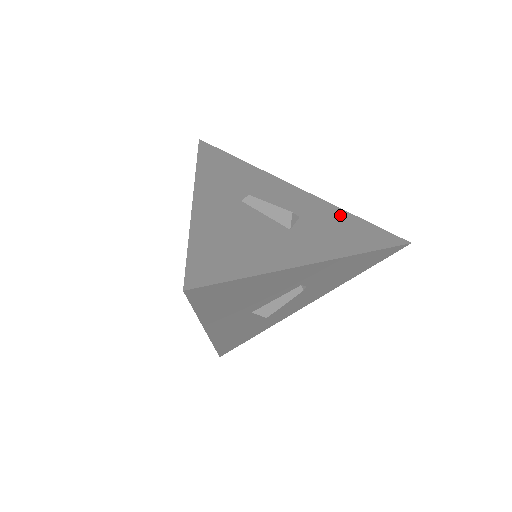
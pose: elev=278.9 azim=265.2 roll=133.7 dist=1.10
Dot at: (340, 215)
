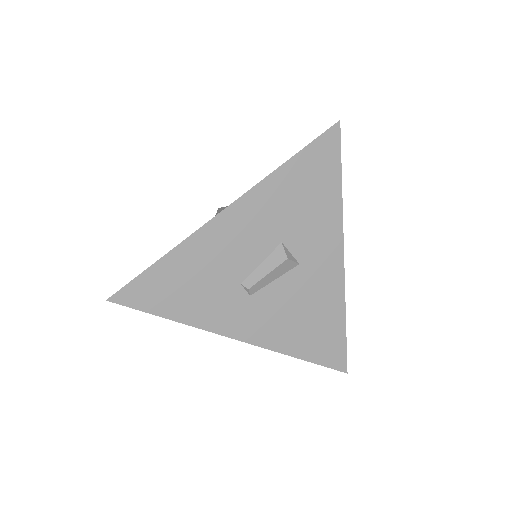
Dot at: (283, 186)
